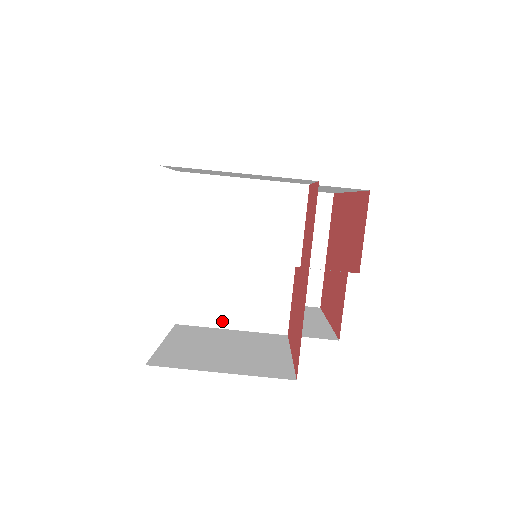
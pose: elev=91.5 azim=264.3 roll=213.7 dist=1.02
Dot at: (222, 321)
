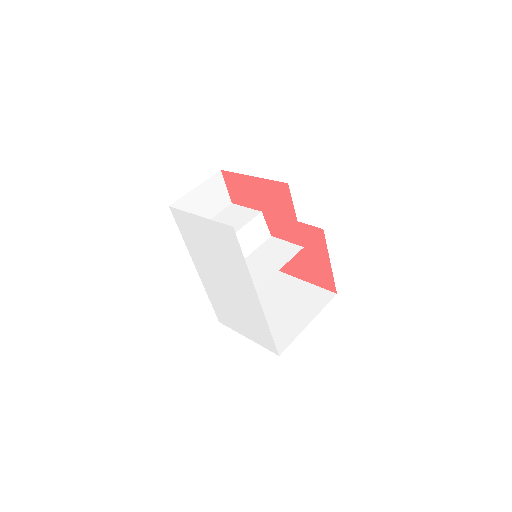
Dot at: (273, 271)
